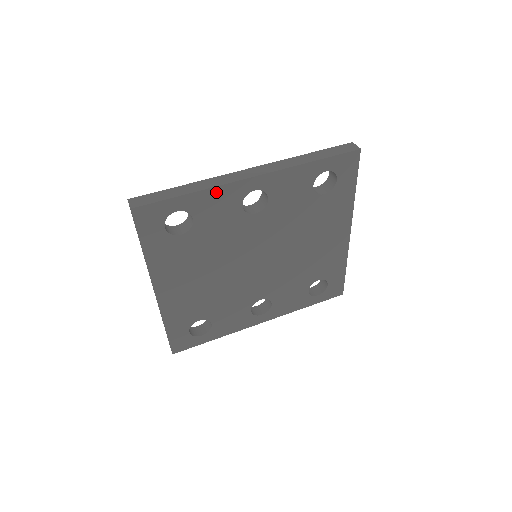
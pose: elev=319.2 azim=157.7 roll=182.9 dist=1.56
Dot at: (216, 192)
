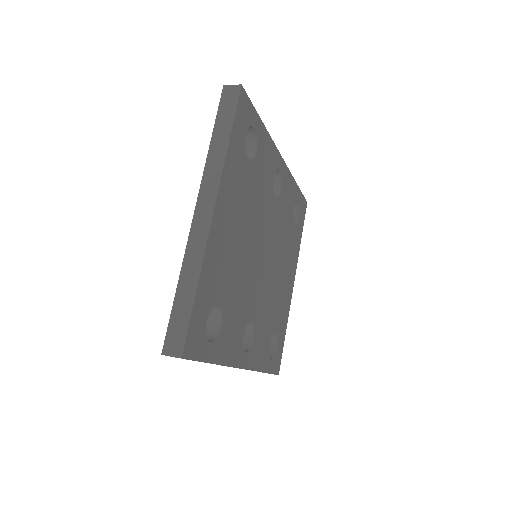
Dot at: (270, 143)
